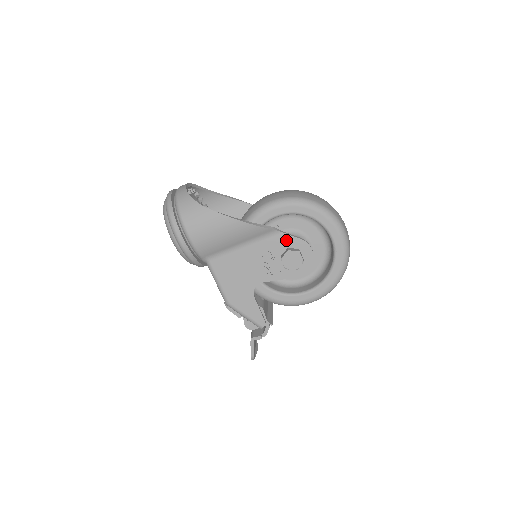
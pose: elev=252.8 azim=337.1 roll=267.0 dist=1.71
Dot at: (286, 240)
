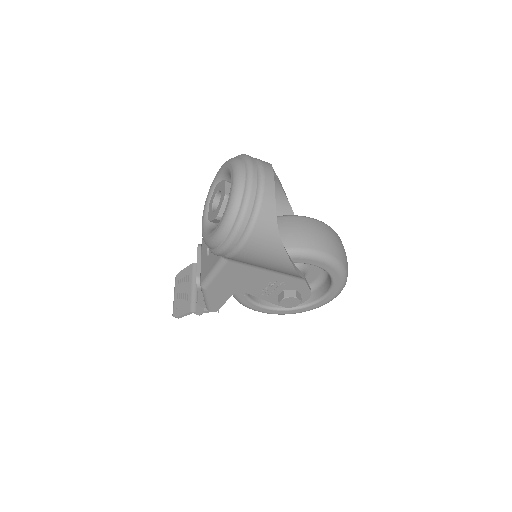
Dot at: (301, 286)
